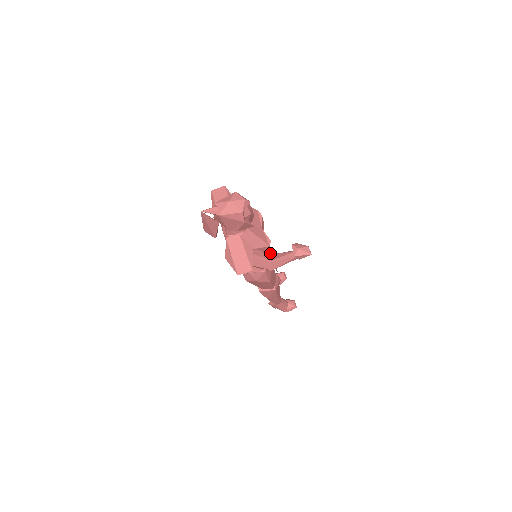
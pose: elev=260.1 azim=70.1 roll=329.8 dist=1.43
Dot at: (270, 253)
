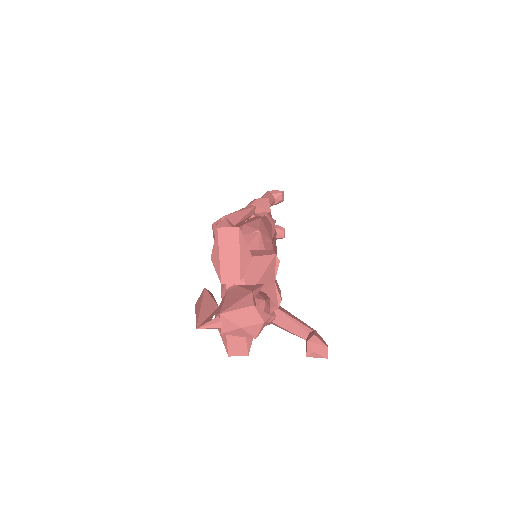
Dot at: occluded
